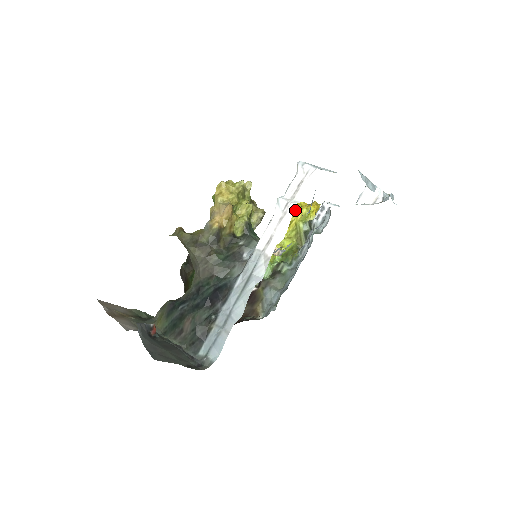
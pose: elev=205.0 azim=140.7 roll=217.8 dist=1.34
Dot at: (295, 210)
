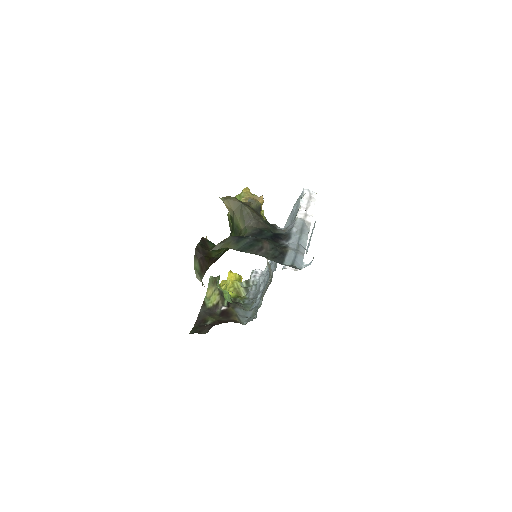
Dot at: (230, 273)
